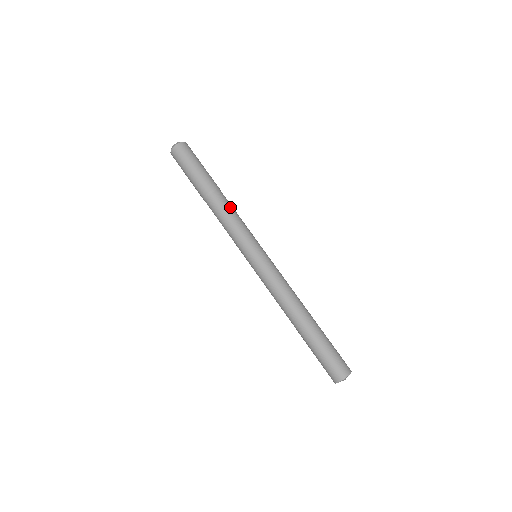
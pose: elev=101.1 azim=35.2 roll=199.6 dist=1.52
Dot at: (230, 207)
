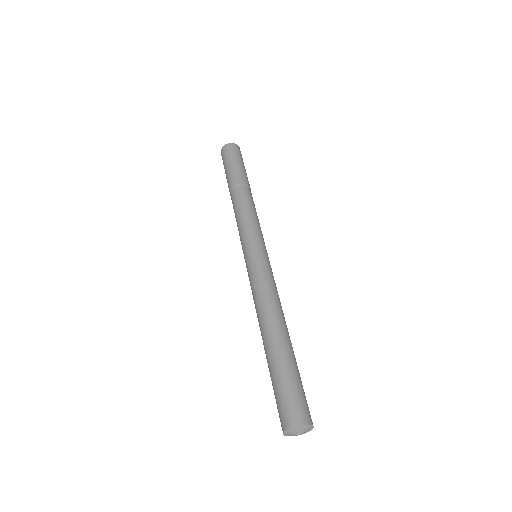
Dot at: (251, 202)
